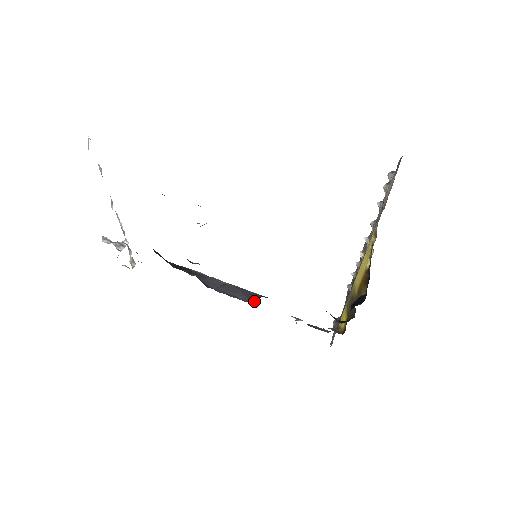
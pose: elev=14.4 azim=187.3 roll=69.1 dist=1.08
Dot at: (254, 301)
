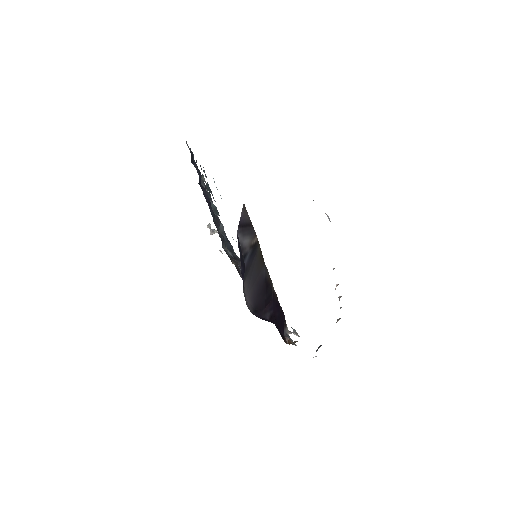
Dot at: occluded
